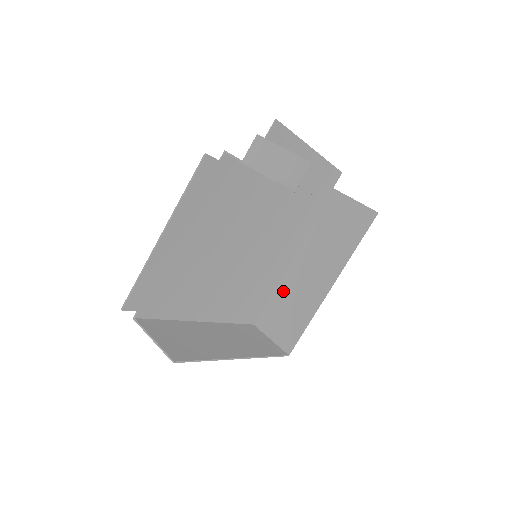
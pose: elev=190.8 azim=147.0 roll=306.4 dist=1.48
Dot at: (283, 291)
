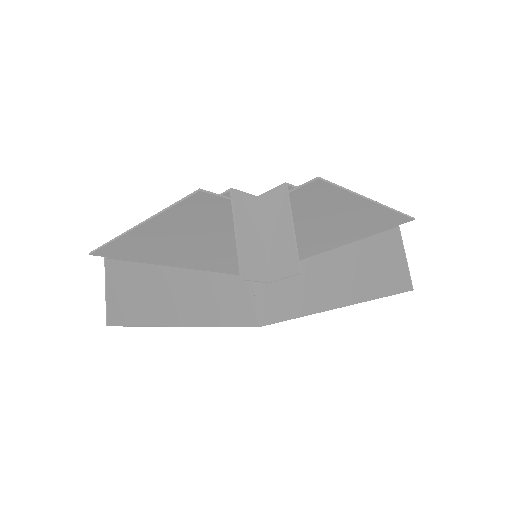
Dot at: occluded
